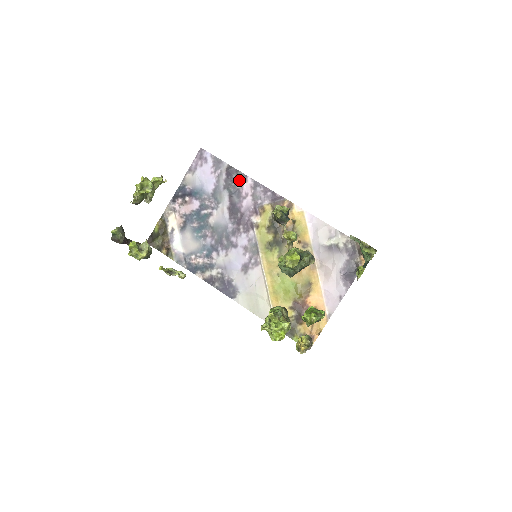
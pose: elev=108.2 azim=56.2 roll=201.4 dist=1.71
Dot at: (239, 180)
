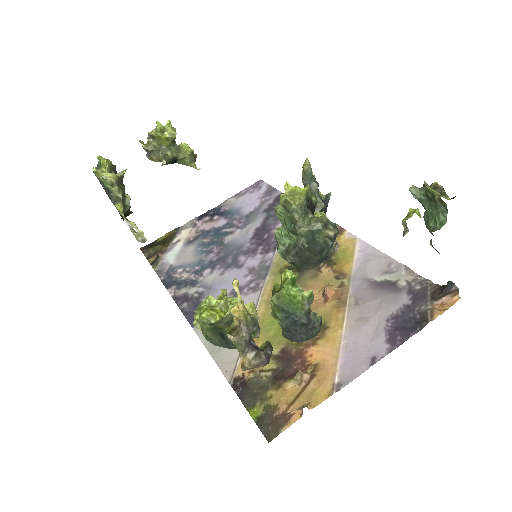
Dot at: occluded
